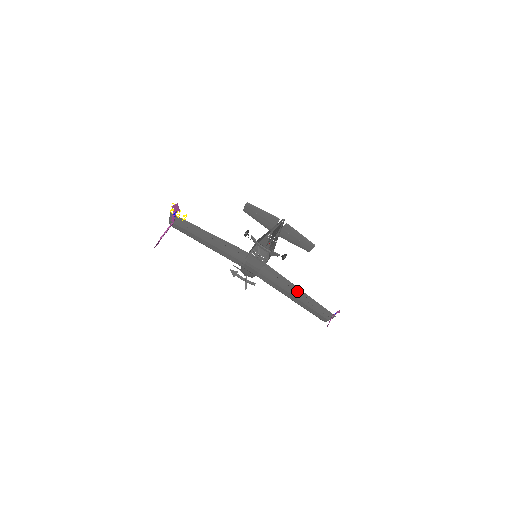
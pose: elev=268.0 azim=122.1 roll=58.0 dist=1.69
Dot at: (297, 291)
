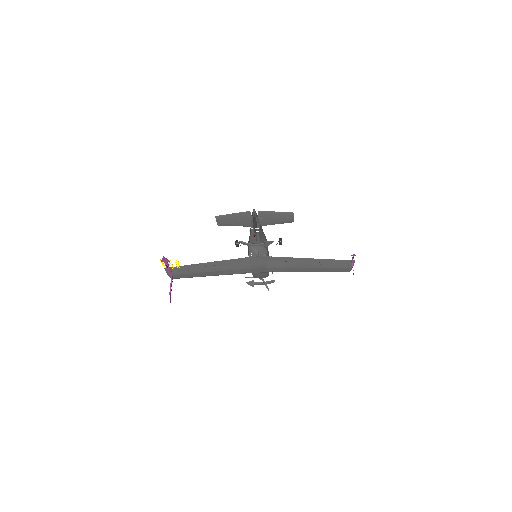
Dot at: (309, 262)
